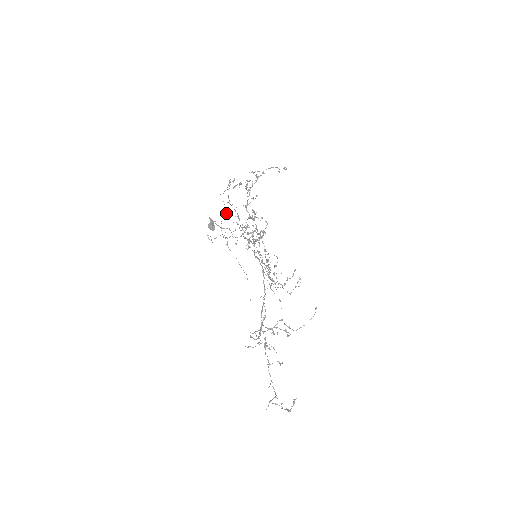
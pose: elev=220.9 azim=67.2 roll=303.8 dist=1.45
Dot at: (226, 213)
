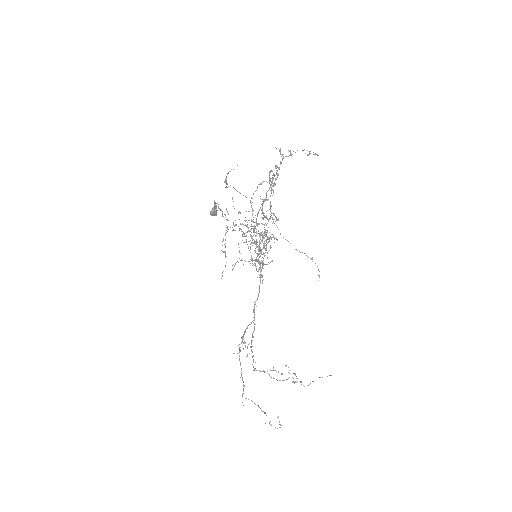
Dot at: (227, 184)
